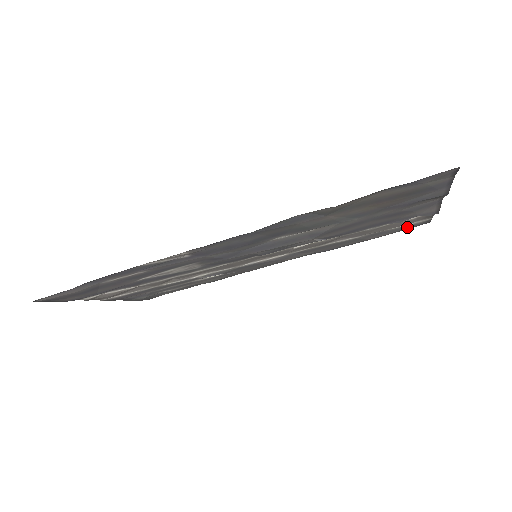
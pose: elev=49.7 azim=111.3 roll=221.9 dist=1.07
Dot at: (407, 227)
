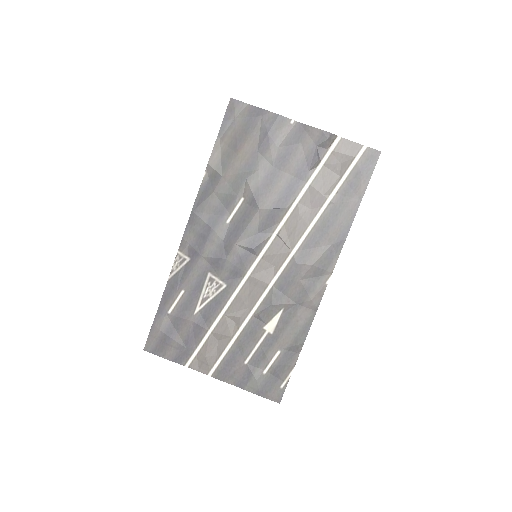
Dot at: (363, 168)
